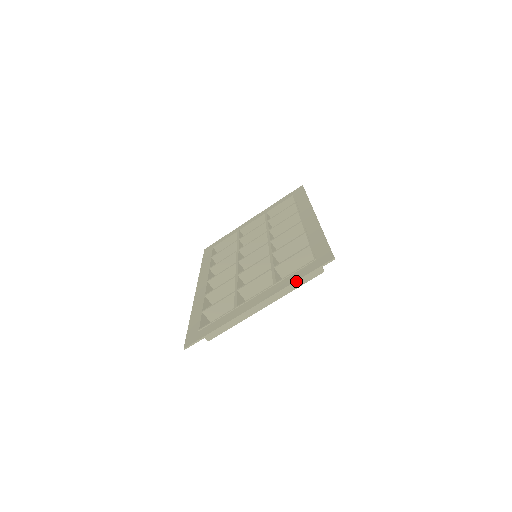
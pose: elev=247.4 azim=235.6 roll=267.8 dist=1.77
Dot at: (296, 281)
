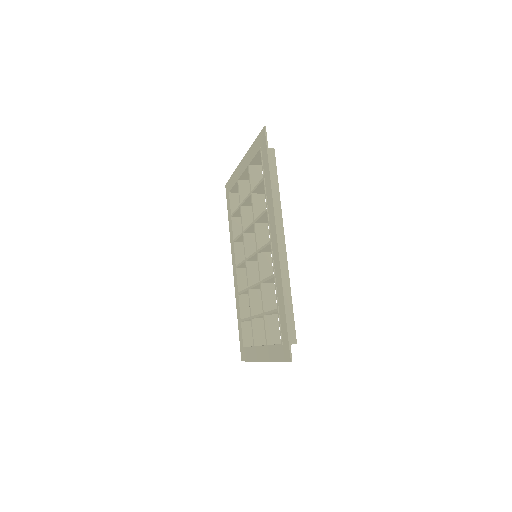
Dot at: occluded
